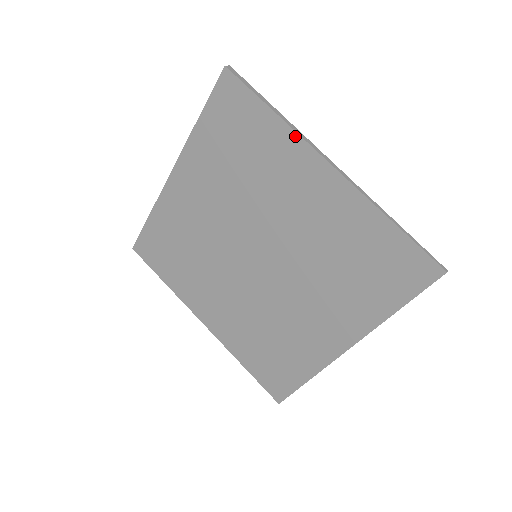
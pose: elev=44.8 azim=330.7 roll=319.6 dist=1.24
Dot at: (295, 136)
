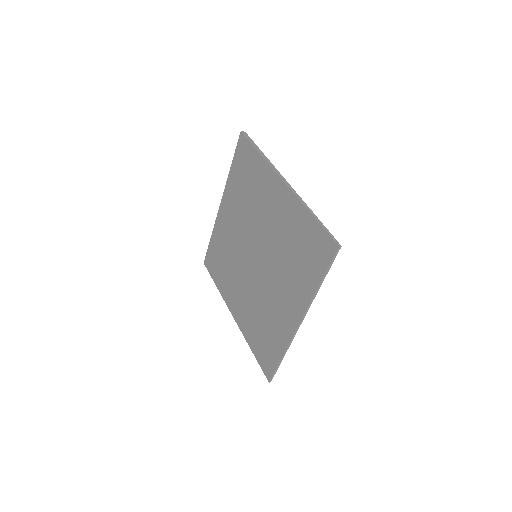
Dot at: (268, 166)
